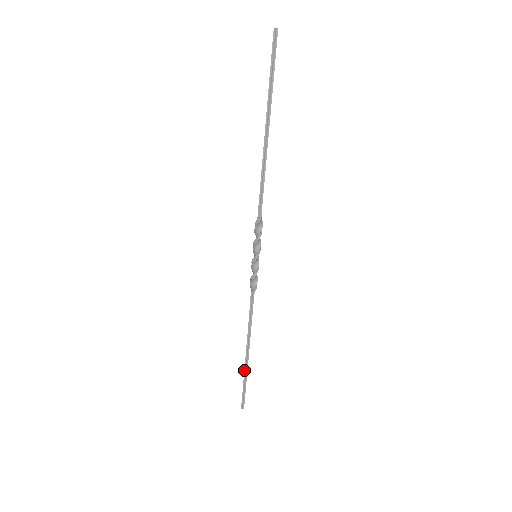
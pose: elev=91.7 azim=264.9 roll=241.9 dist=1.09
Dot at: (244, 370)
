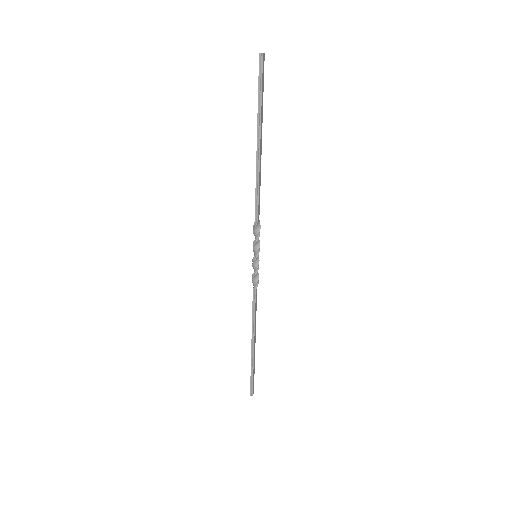
Dot at: (251, 360)
